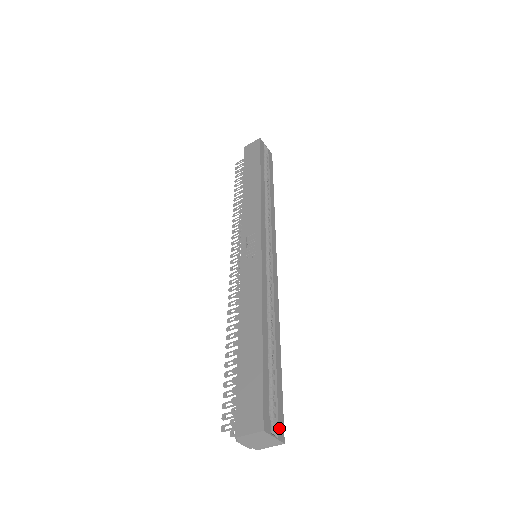
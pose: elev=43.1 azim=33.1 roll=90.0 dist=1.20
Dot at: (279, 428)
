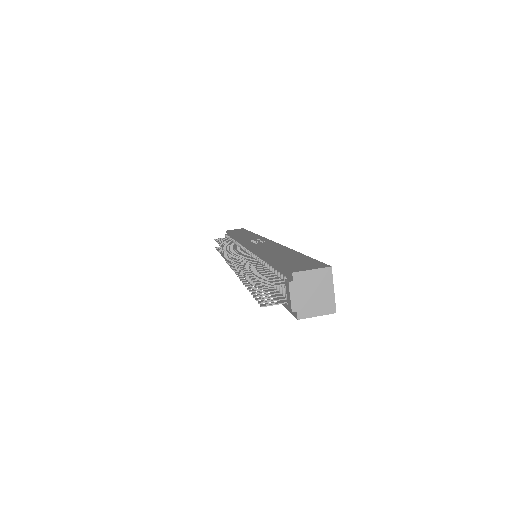
Dot at: occluded
